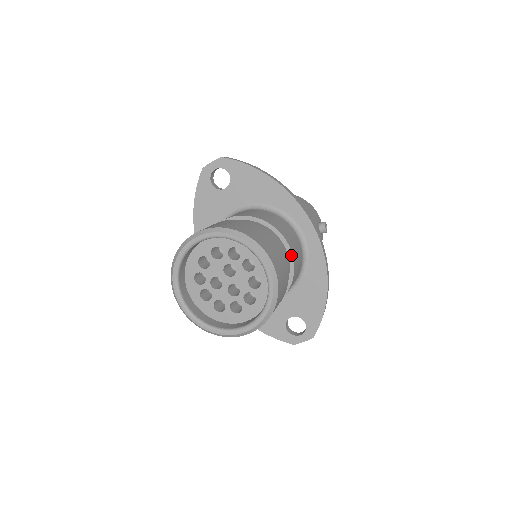
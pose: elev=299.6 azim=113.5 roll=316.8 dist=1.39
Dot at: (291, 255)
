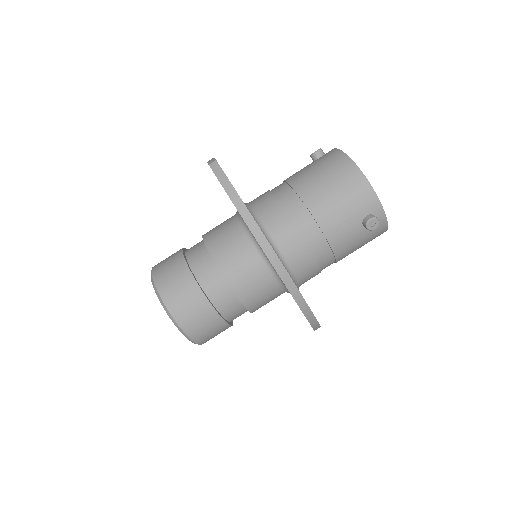
Dot at: (238, 298)
